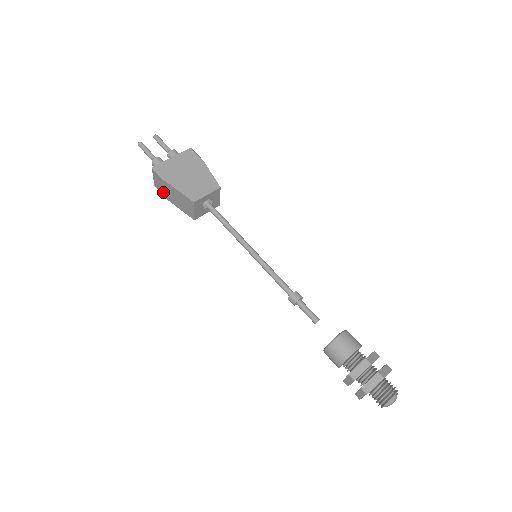
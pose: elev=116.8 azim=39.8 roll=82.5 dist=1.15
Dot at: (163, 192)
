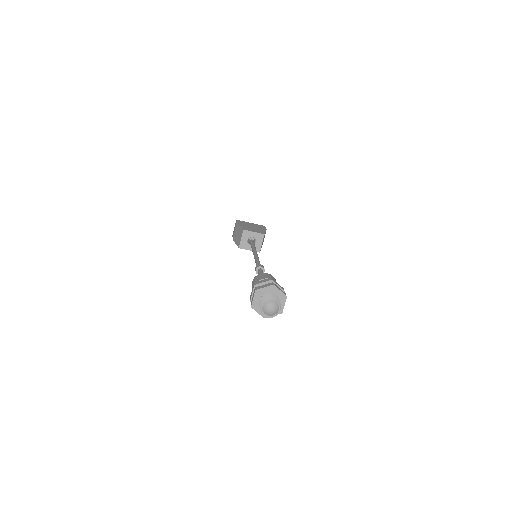
Dot at: (234, 235)
